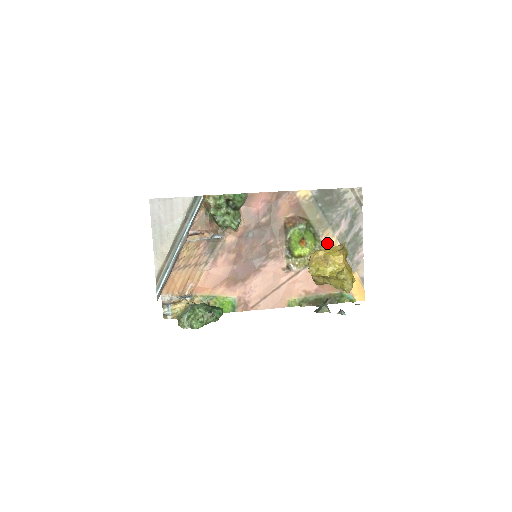
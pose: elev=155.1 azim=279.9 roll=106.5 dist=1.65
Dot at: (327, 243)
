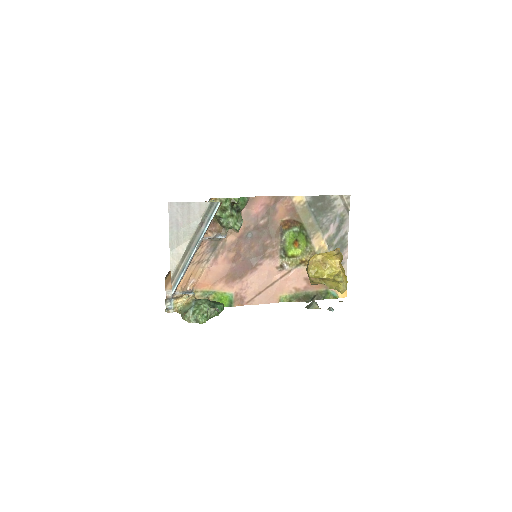
Dot at: (317, 245)
